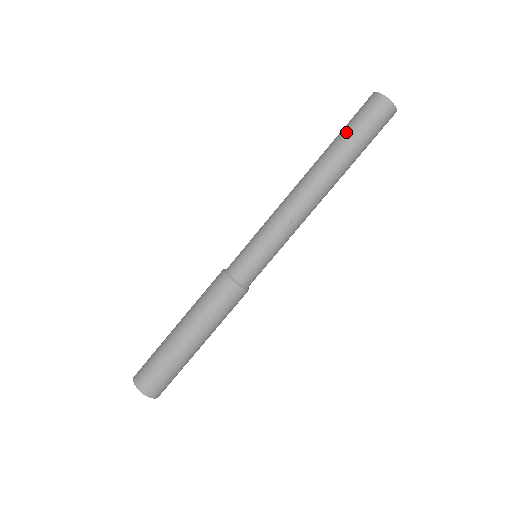
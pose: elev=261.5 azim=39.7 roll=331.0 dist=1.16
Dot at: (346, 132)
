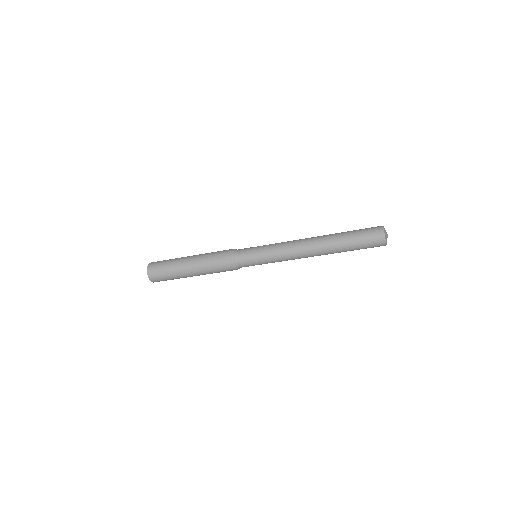
Dot at: (351, 239)
